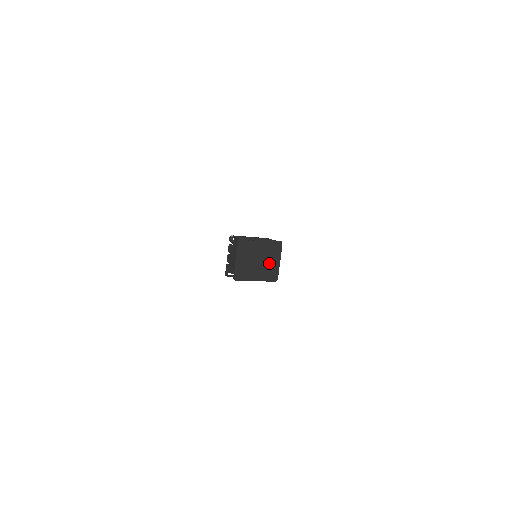
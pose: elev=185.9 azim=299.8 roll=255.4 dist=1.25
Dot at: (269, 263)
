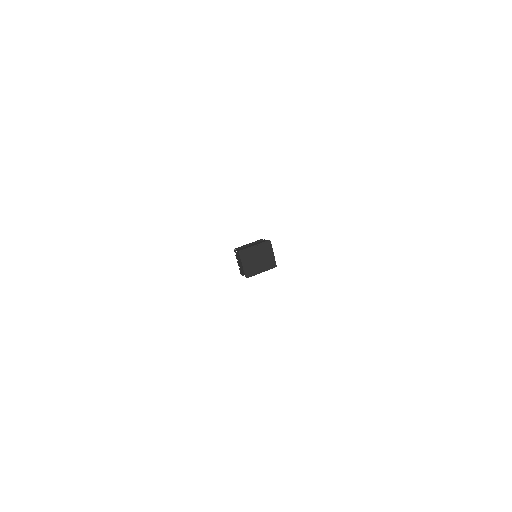
Dot at: (266, 258)
